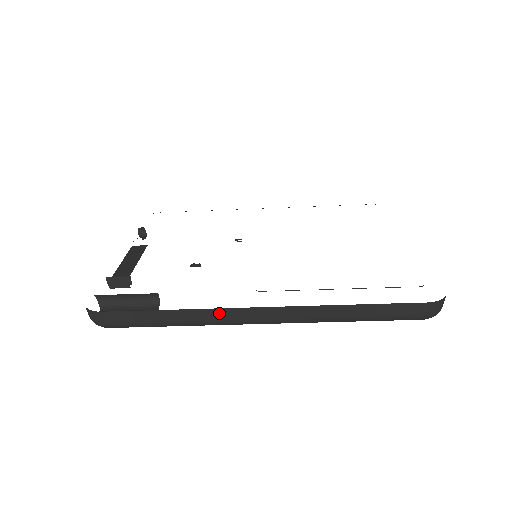
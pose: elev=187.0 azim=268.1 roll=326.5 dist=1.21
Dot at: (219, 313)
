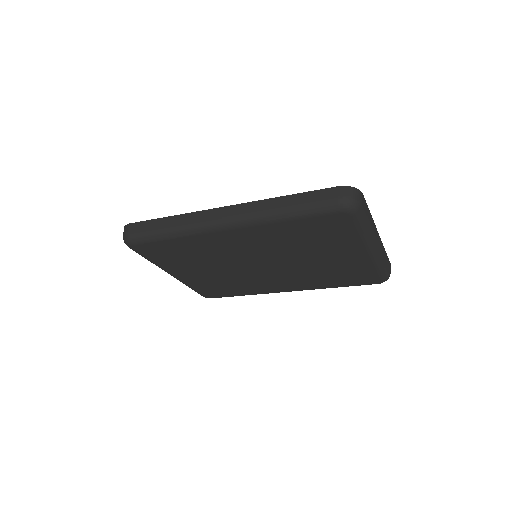
Dot at: (196, 216)
